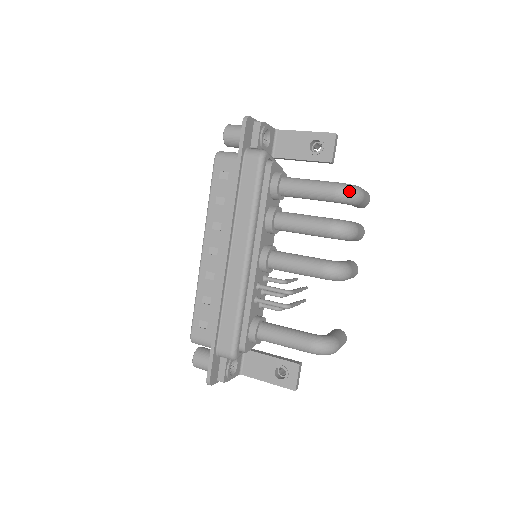
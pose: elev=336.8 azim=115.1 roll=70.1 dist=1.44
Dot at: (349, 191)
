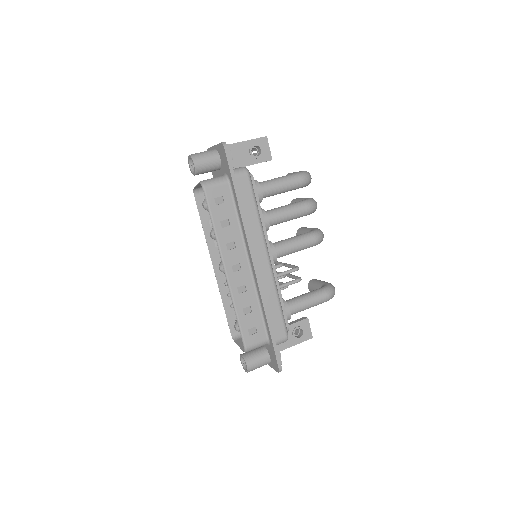
Dot at: (309, 176)
